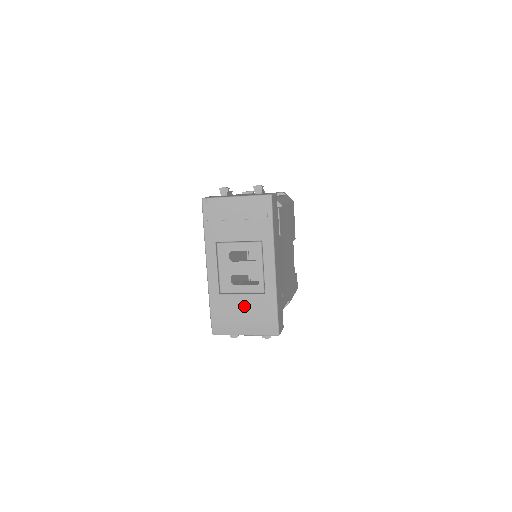
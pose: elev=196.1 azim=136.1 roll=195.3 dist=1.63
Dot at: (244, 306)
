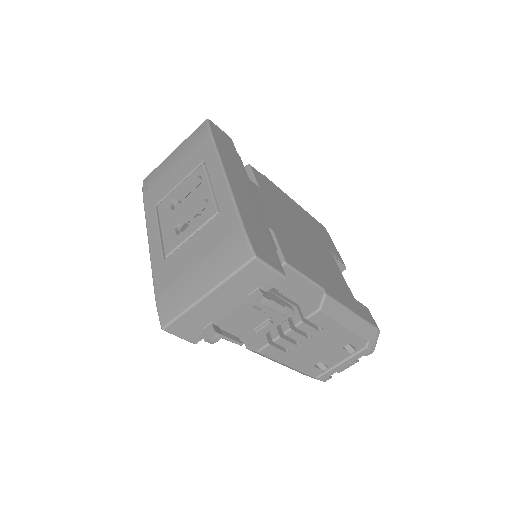
Dot at: (195, 250)
